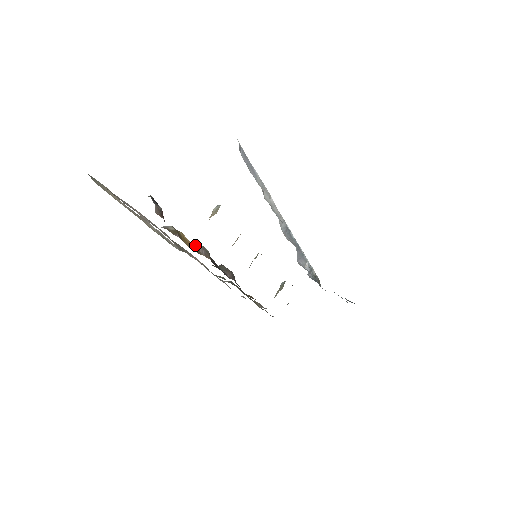
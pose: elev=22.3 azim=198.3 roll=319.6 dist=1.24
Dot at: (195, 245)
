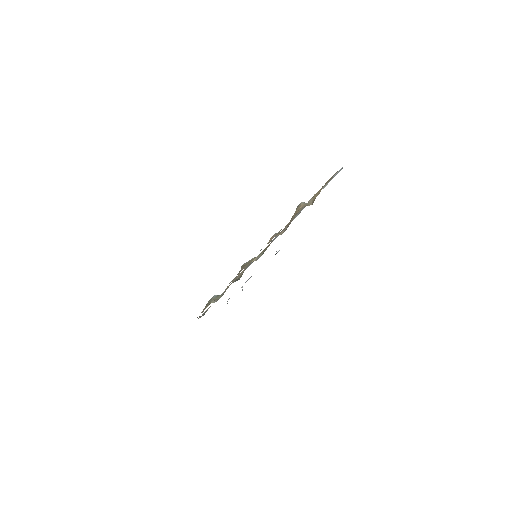
Dot at: occluded
